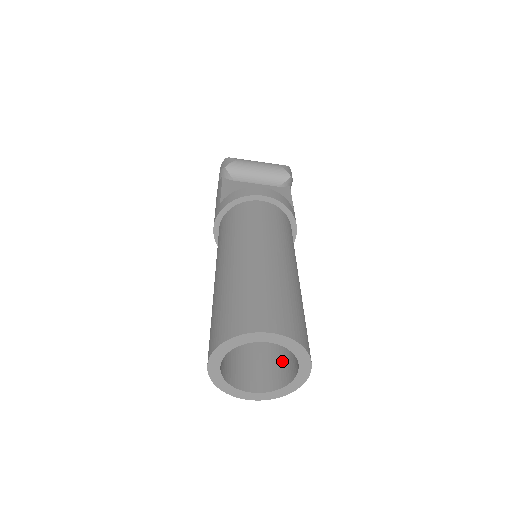
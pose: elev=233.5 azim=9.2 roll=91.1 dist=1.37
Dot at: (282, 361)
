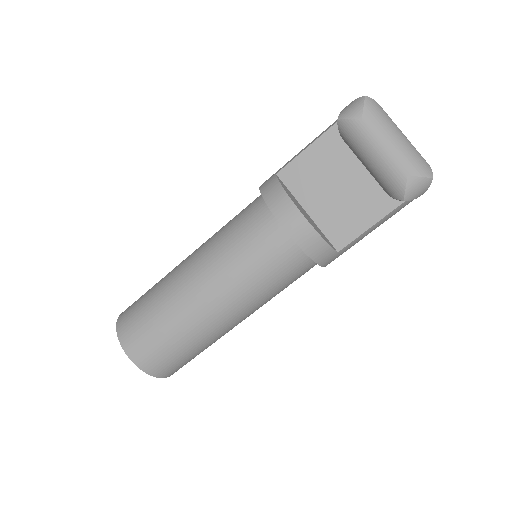
Dot at: occluded
